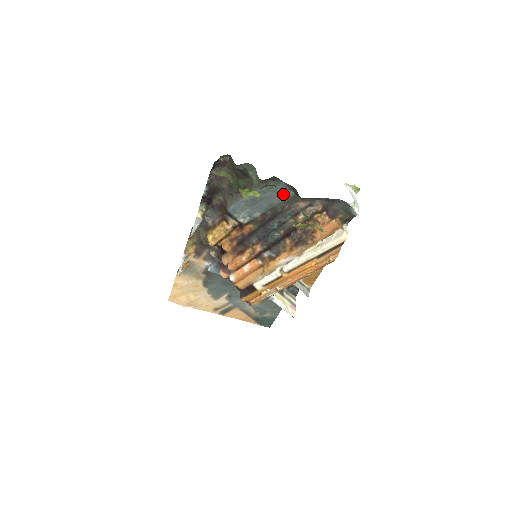
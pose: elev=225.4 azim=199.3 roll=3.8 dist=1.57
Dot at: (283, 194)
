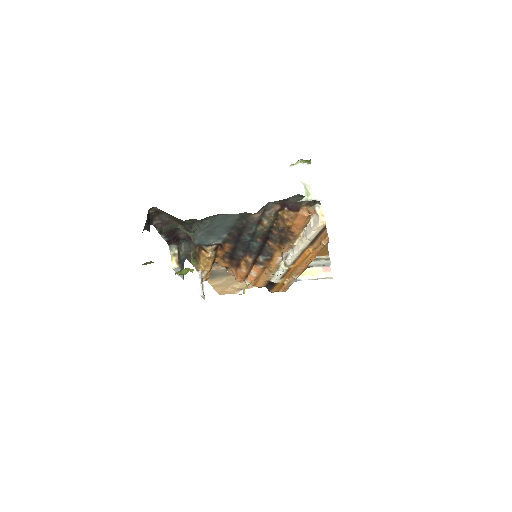
Dot at: occluded
